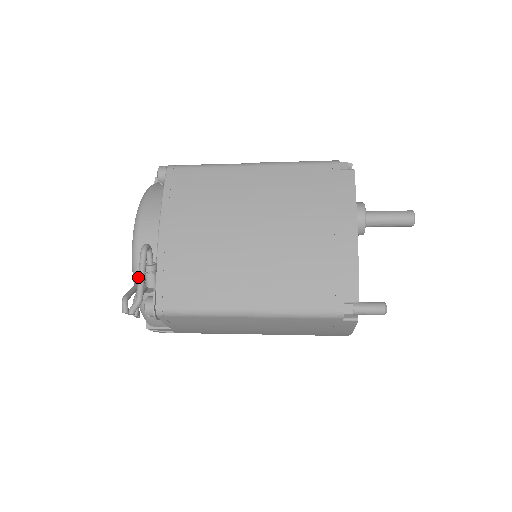
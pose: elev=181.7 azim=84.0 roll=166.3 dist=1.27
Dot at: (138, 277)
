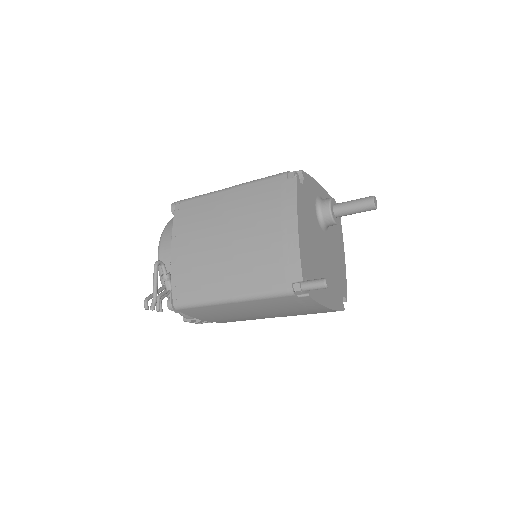
Dot at: (153, 284)
